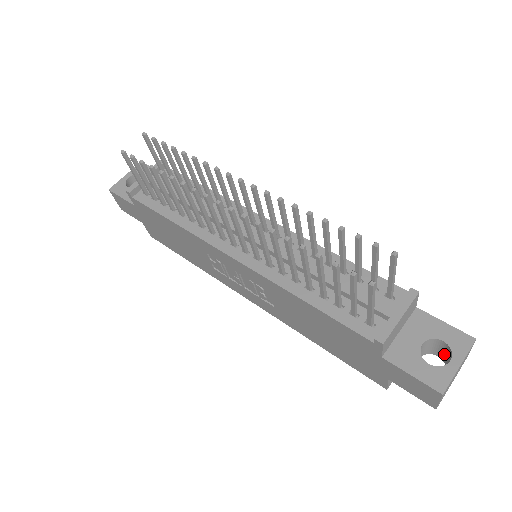
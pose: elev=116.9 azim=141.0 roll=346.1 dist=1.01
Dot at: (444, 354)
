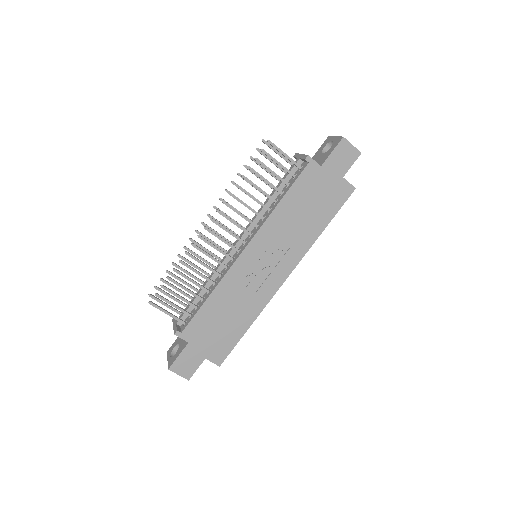
Dot at: occluded
